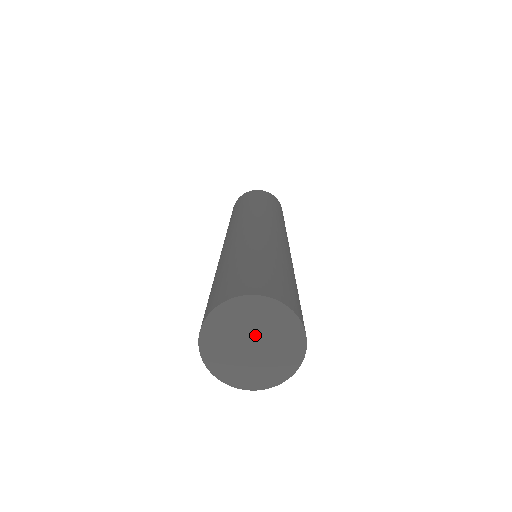
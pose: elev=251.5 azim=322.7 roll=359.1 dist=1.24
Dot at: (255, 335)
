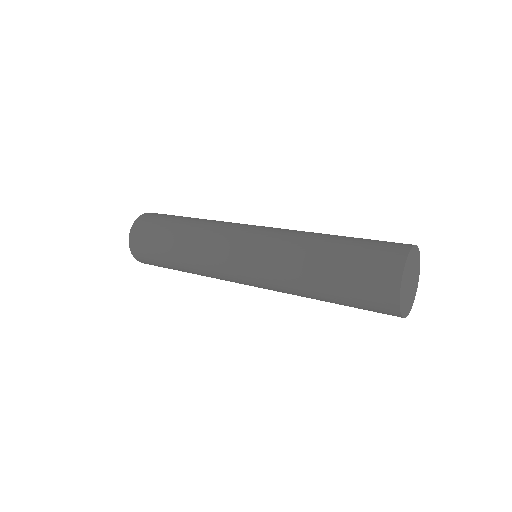
Dot at: (412, 275)
